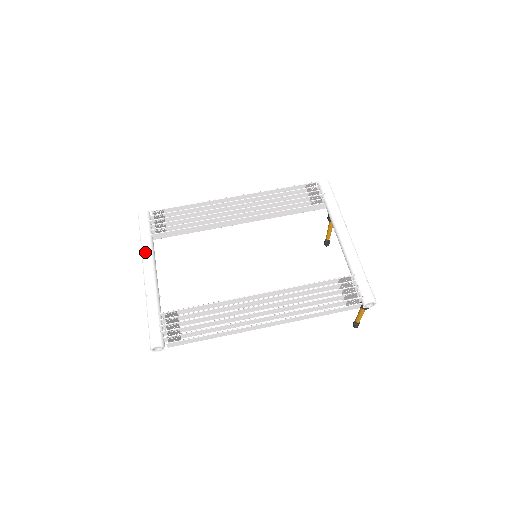
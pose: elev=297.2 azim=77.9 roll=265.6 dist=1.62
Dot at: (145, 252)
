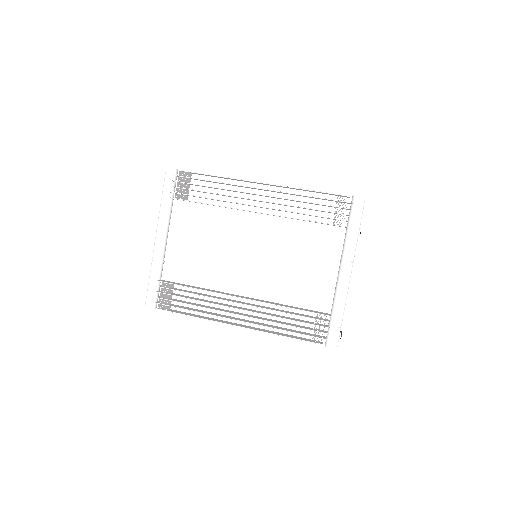
Dot at: (161, 216)
